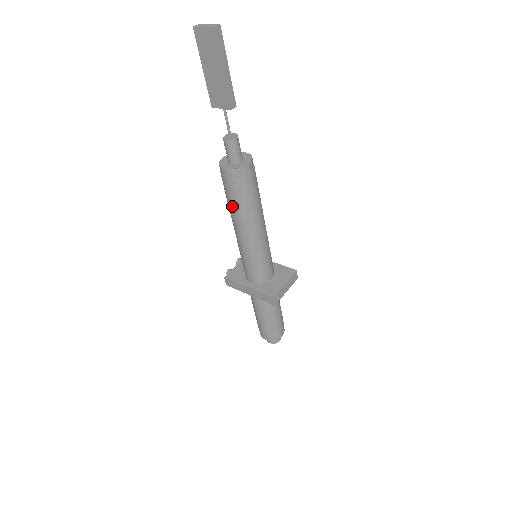
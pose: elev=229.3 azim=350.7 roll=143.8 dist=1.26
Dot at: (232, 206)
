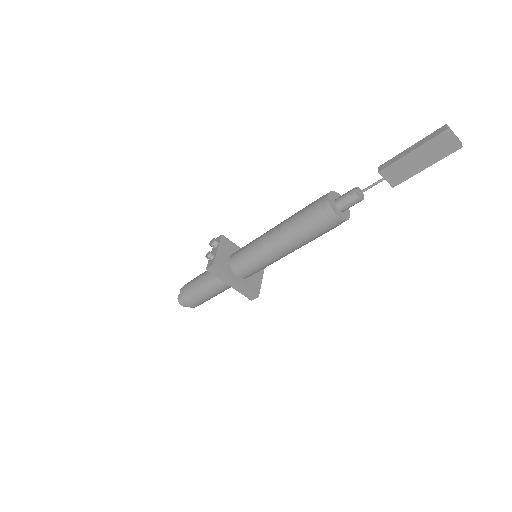
Dot at: (304, 235)
